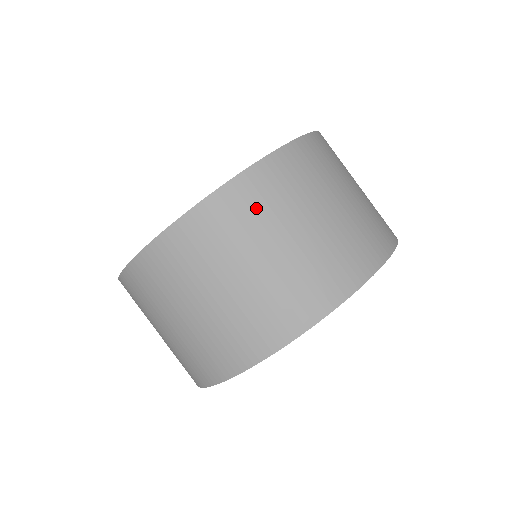
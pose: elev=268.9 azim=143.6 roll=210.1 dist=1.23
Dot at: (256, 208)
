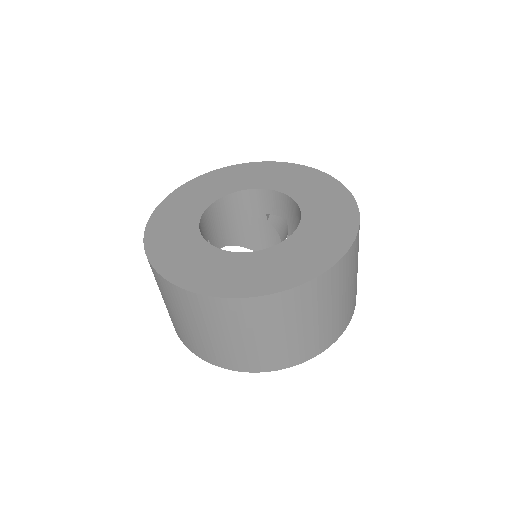
Dot at: (242, 318)
